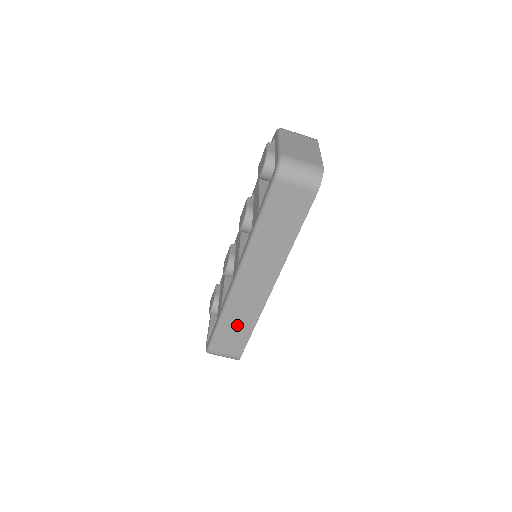
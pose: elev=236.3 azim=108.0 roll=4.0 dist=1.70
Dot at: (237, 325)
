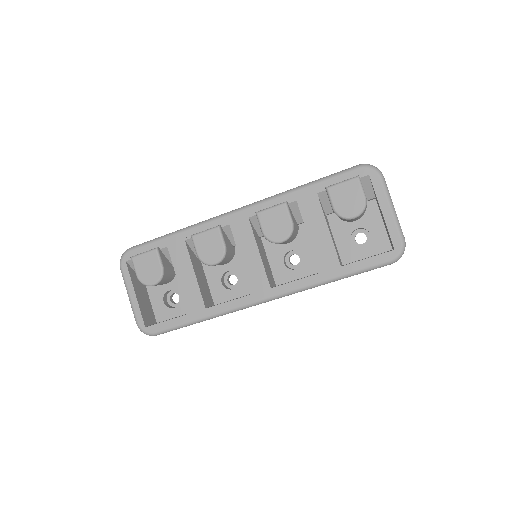
Dot at: occluded
